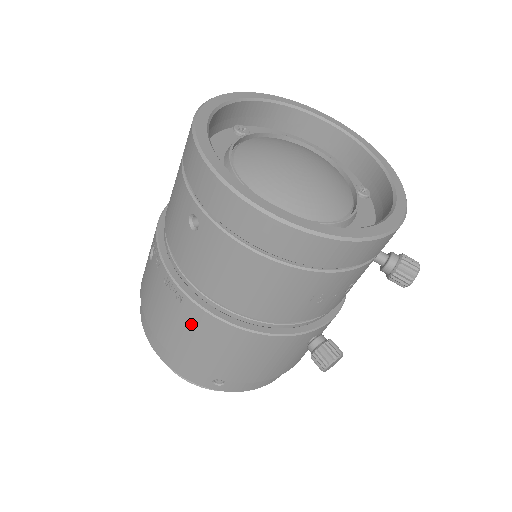
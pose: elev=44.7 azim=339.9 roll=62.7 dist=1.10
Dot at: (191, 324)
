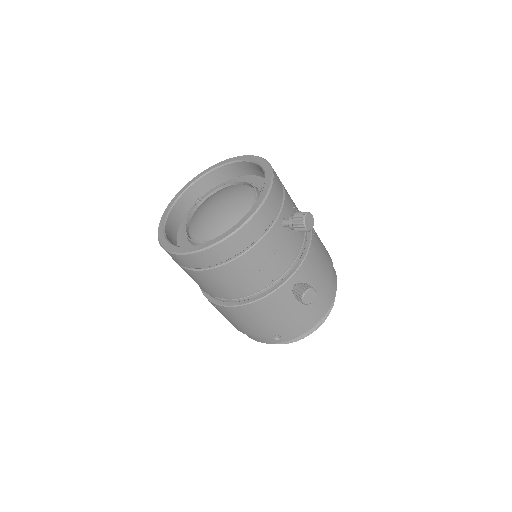
Dot at: (227, 315)
